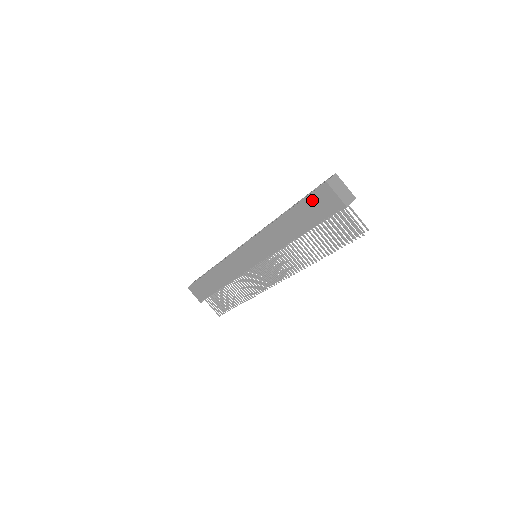
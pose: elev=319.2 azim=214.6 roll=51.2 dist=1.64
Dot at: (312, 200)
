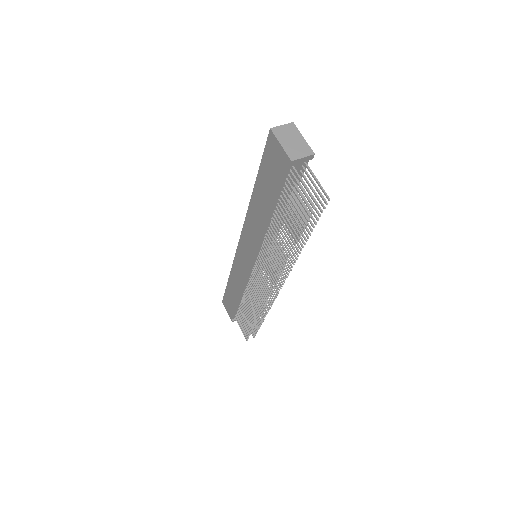
Dot at: (266, 160)
